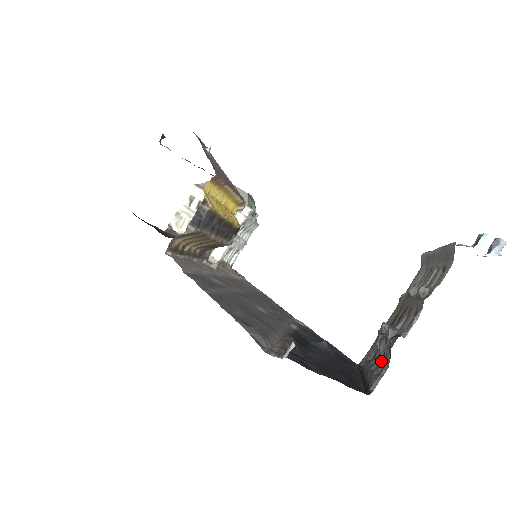
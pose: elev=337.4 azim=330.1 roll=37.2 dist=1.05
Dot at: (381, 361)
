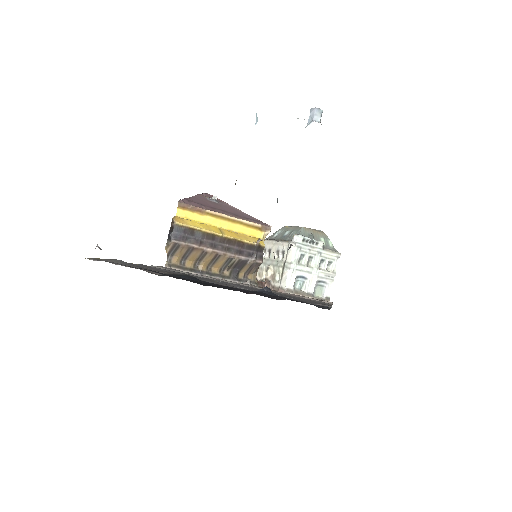
Dot at: occluded
